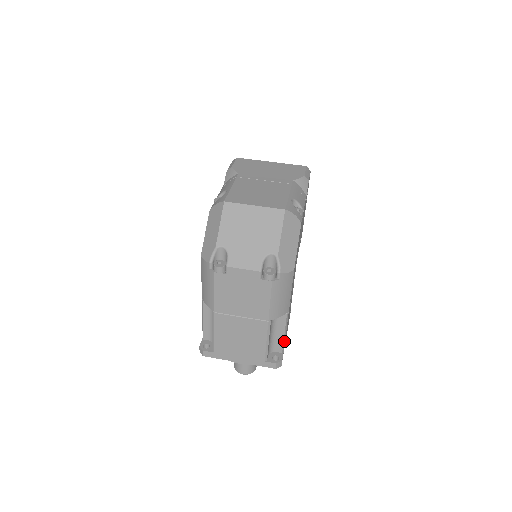
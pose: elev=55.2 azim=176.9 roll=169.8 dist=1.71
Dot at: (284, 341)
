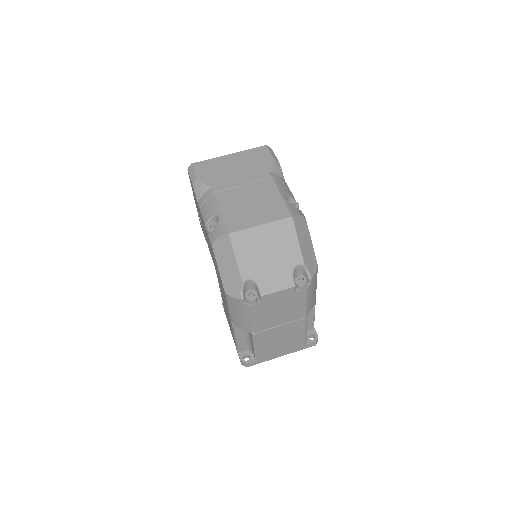
Dot at: (314, 320)
